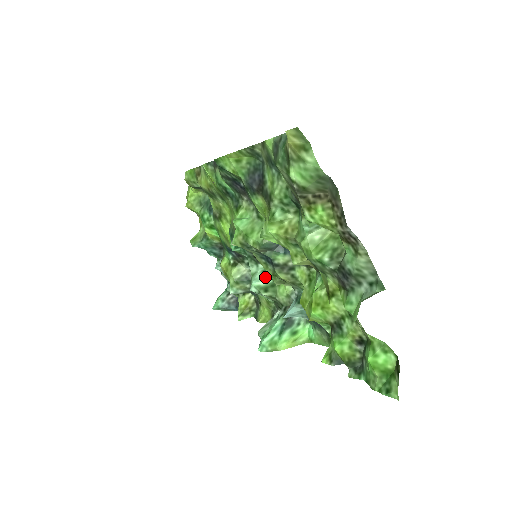
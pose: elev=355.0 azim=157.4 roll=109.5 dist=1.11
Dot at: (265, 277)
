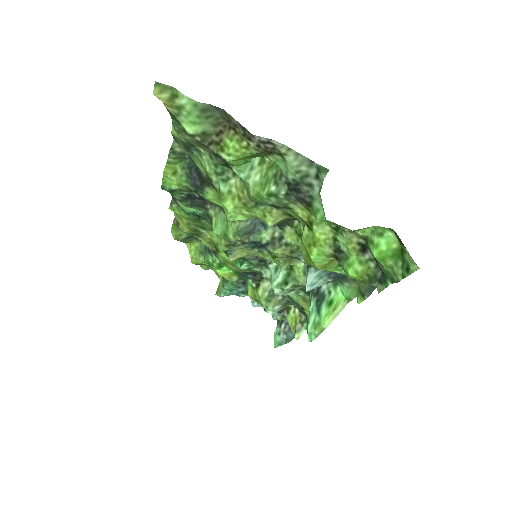
Dot at: (279, 272)
